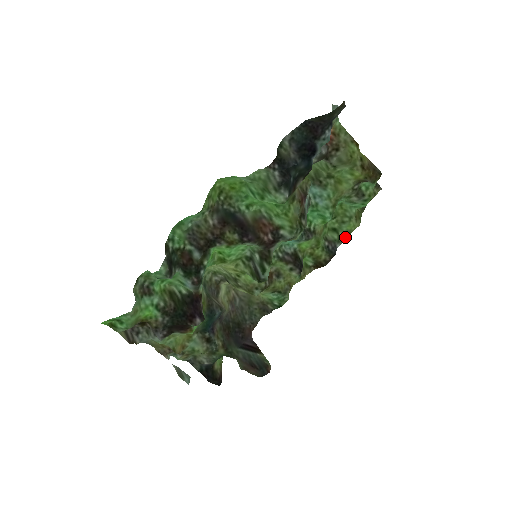
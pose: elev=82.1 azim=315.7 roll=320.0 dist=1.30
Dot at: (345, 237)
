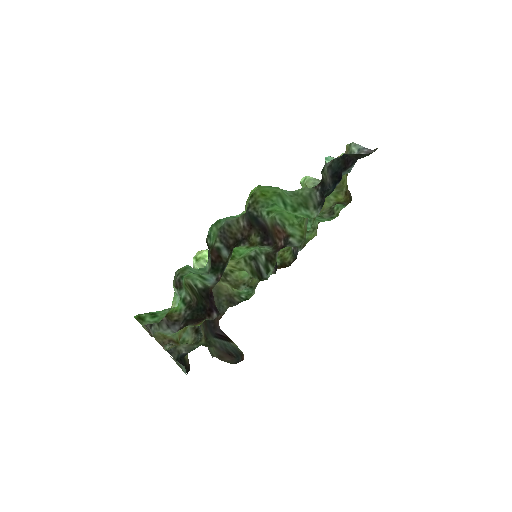
Dot at: (305, 244)
